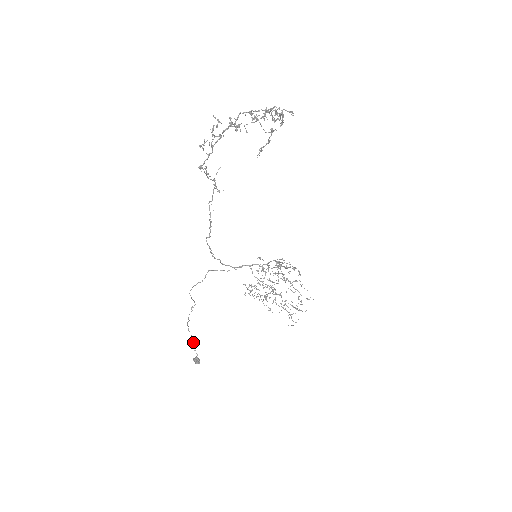
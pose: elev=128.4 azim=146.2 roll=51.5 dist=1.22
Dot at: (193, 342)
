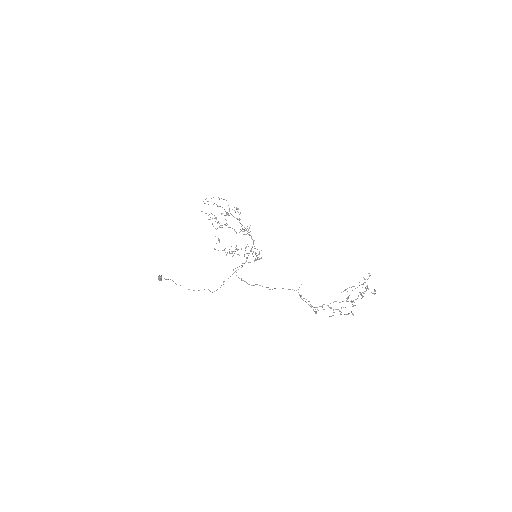
Dot at: occluded
